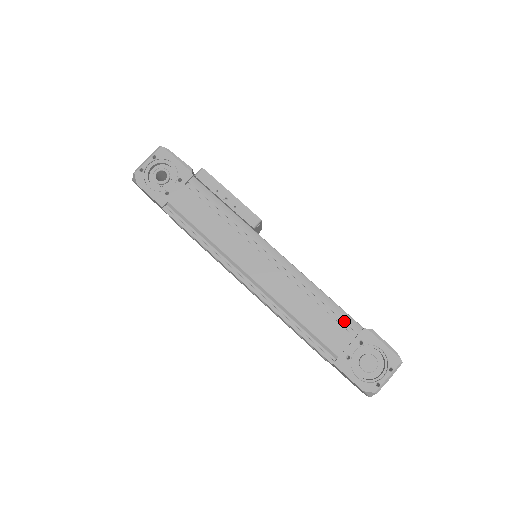
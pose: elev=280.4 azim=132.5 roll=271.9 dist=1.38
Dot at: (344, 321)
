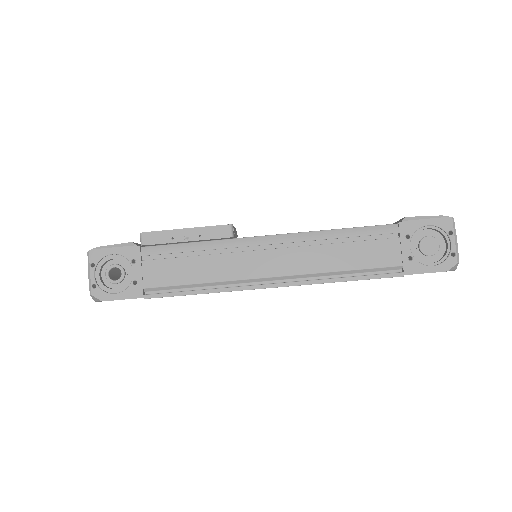
Dot at: (378, 234)
